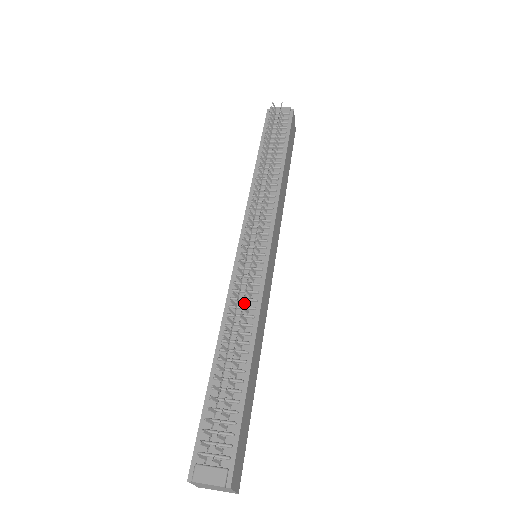
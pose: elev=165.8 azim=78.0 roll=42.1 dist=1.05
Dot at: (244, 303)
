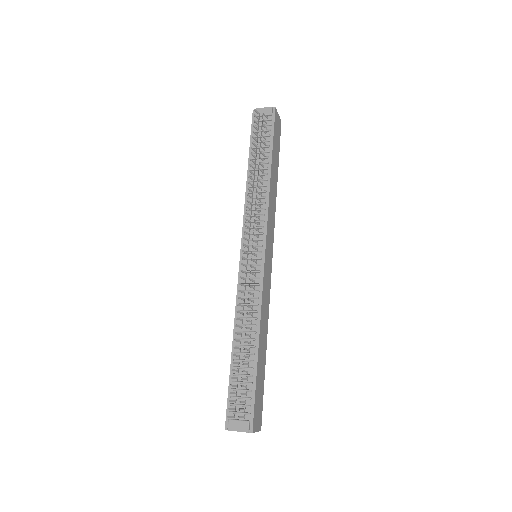
Dot at: (249, 301)
